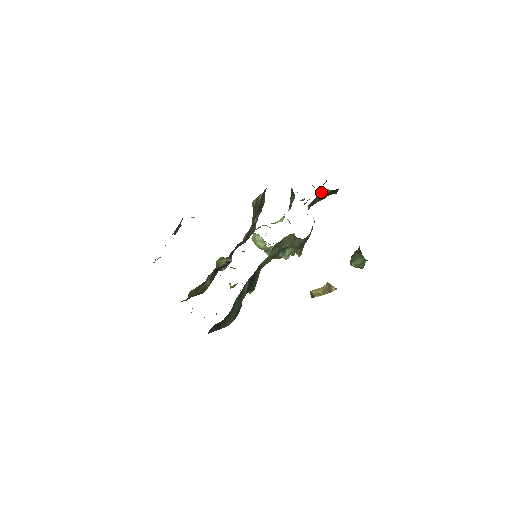
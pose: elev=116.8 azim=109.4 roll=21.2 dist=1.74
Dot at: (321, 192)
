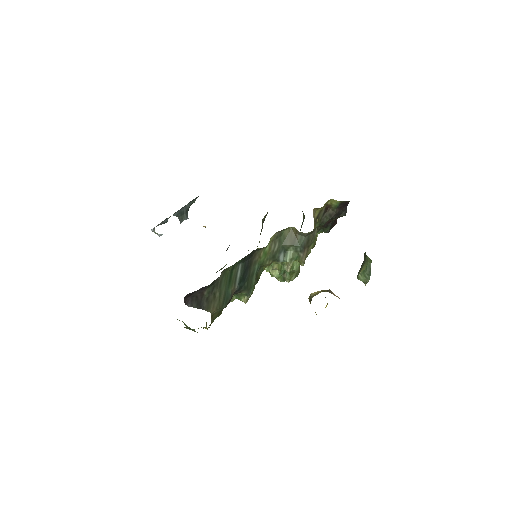
Dot at: (328, 206)
